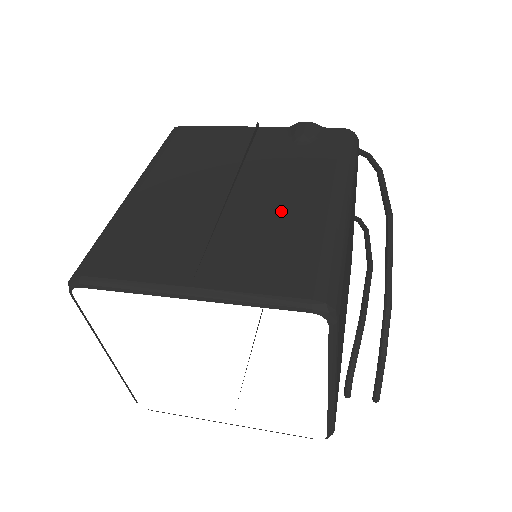
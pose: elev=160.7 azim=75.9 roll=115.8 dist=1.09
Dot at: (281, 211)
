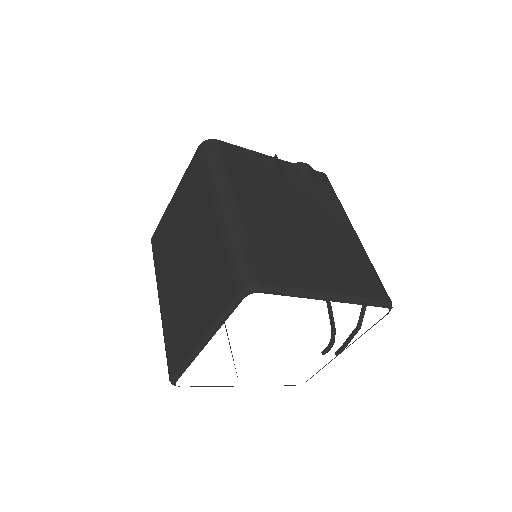
Dot at: (337, 238)
